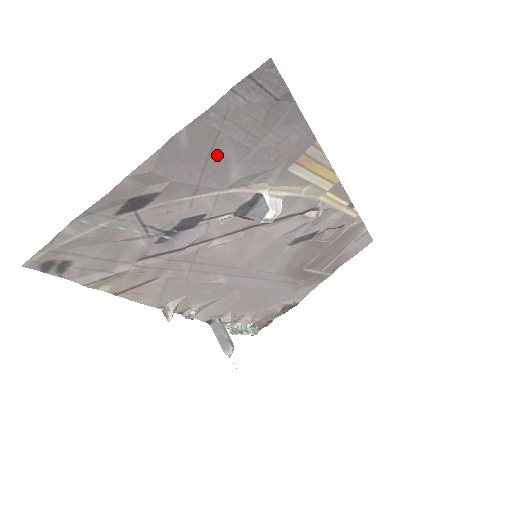
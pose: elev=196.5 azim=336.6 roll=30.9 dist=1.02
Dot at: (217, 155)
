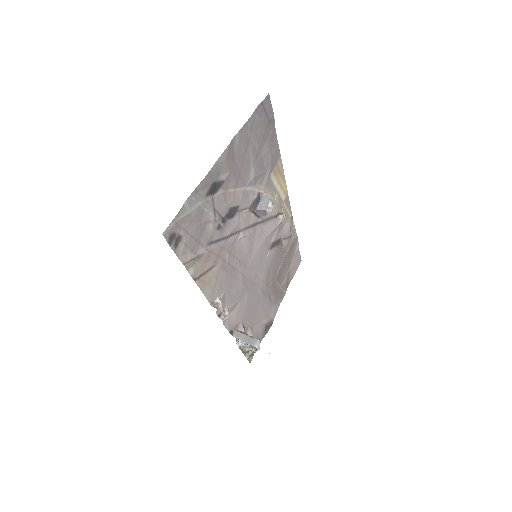
Dot at: (247, 156)
